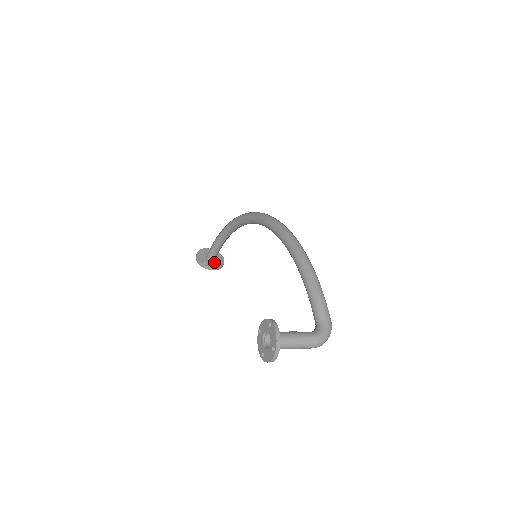
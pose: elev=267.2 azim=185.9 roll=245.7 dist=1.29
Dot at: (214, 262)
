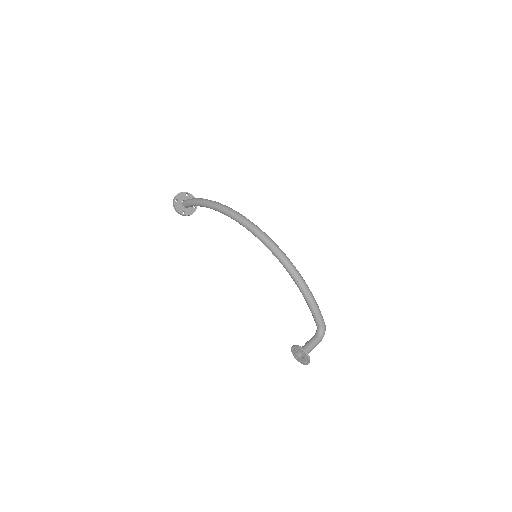
Dot at: (190, 207)
